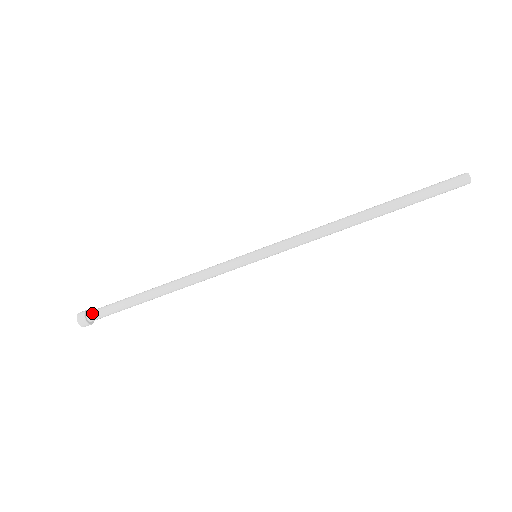
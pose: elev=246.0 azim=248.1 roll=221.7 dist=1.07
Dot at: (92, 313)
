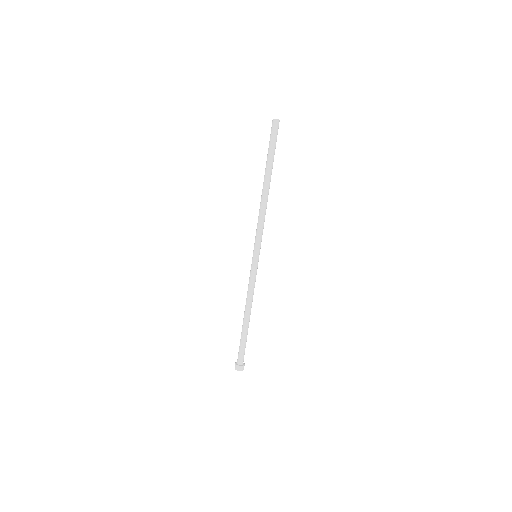
Dot at: (237, 360)
